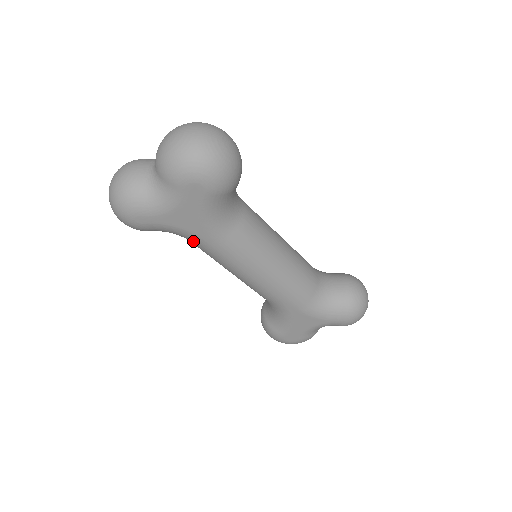
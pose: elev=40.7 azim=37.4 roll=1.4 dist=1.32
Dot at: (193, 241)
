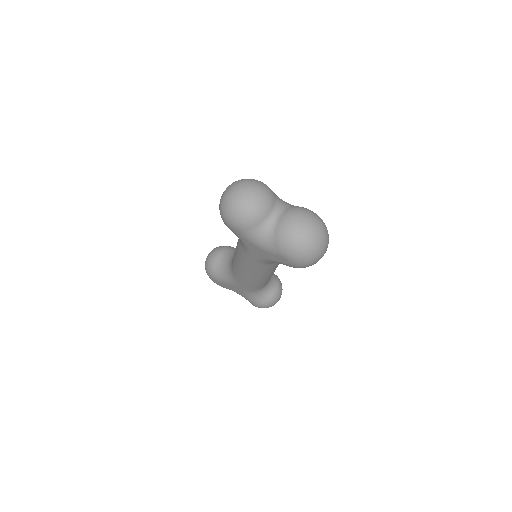
Dot at: (243, 249)
